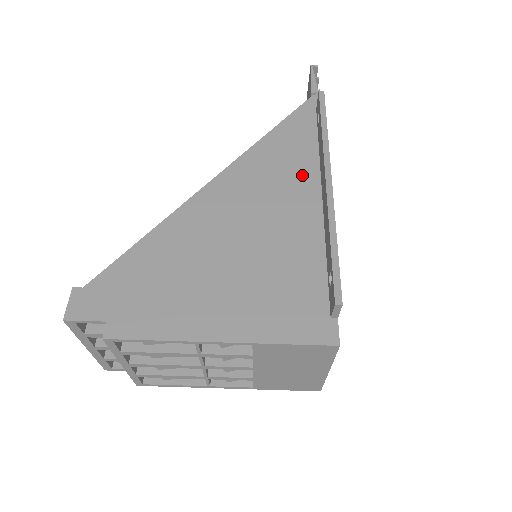
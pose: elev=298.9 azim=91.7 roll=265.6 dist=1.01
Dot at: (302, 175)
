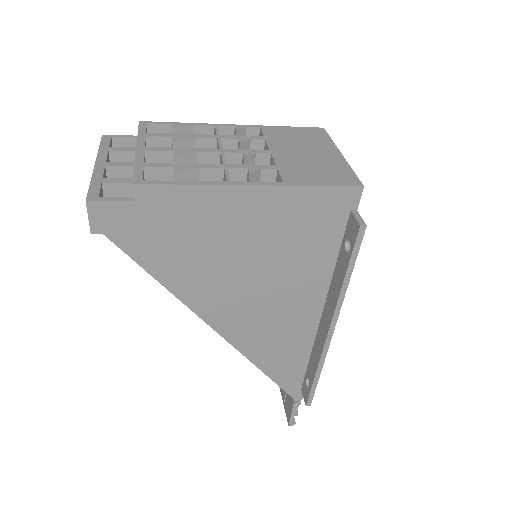
Dot at: occluded
